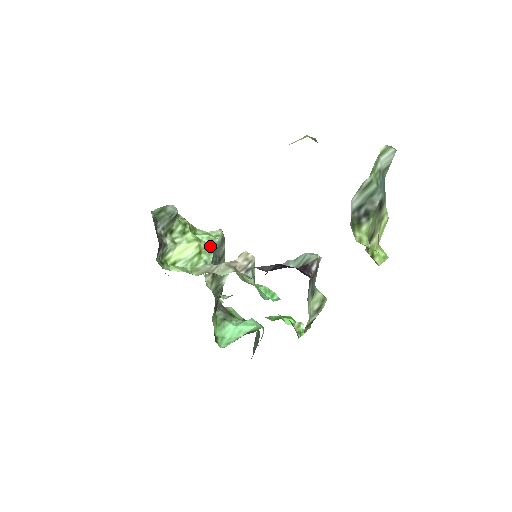
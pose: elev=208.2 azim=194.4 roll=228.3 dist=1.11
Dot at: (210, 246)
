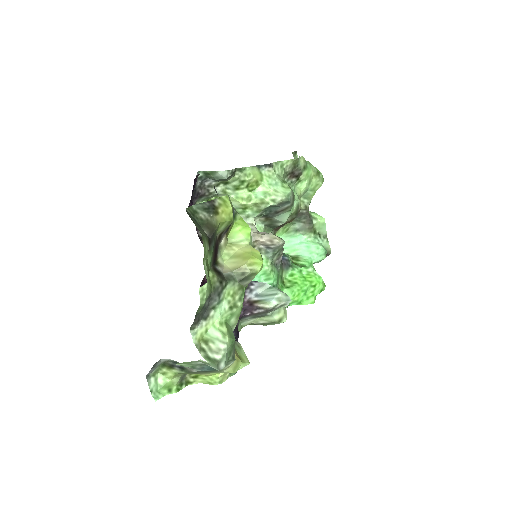
Dot at: (259, 207)
